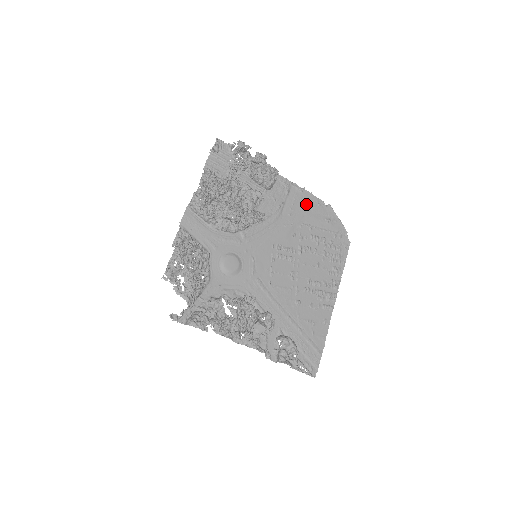
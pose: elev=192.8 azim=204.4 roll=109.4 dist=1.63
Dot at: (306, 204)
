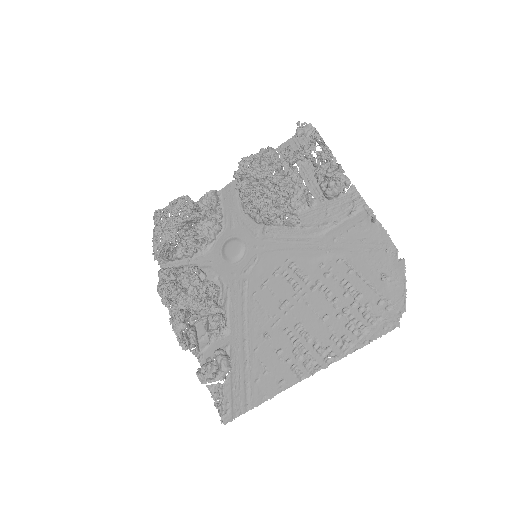
Dot at: (368, 240)
